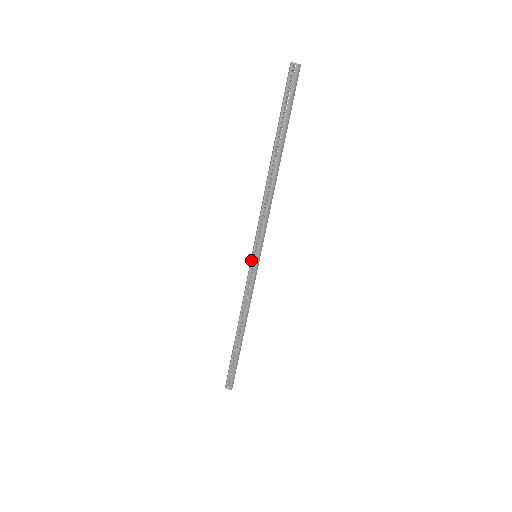
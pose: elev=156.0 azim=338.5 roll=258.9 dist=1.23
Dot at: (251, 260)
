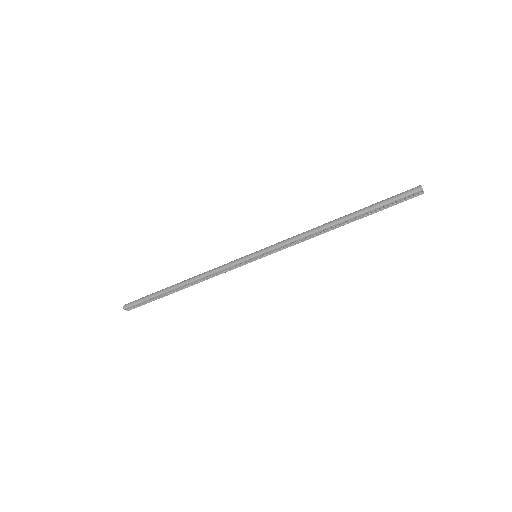
Dot at: (251, 258)
